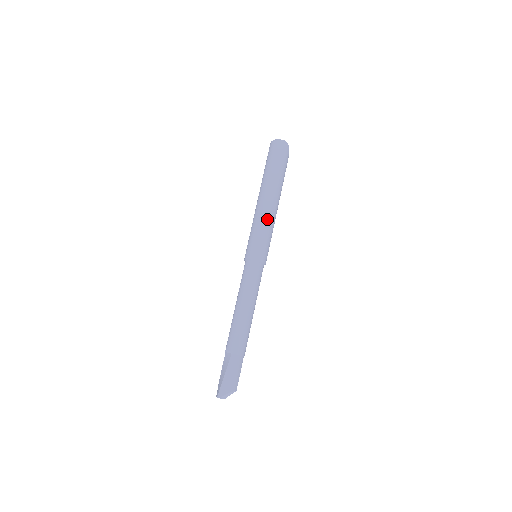
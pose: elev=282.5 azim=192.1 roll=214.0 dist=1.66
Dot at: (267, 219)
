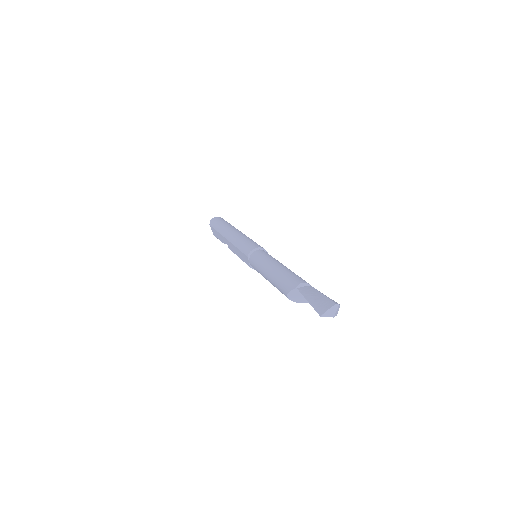
Dot at: occluded
